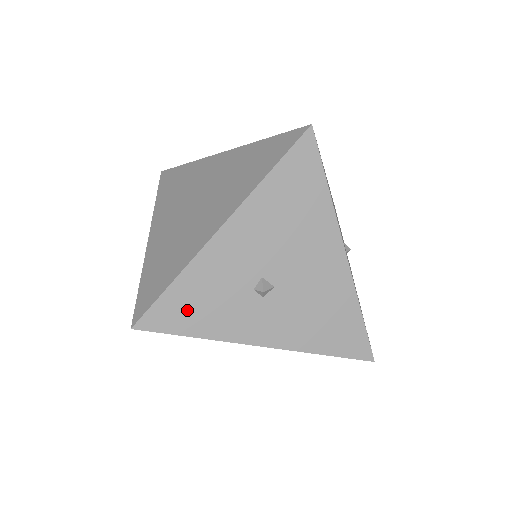
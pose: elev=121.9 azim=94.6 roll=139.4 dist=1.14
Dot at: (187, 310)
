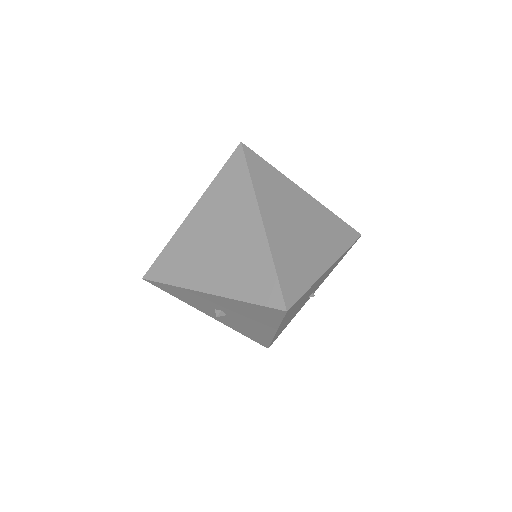
Dot at: (175, 292)
